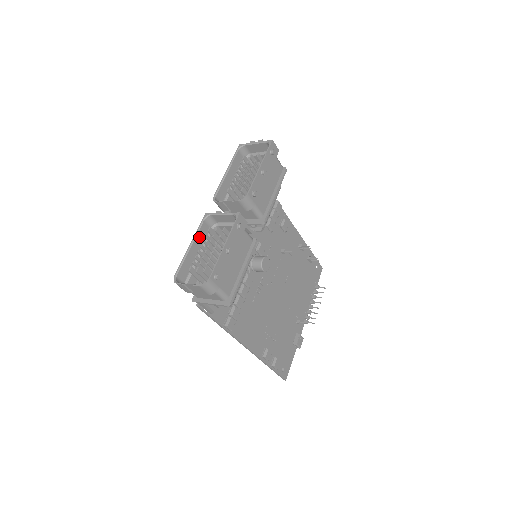
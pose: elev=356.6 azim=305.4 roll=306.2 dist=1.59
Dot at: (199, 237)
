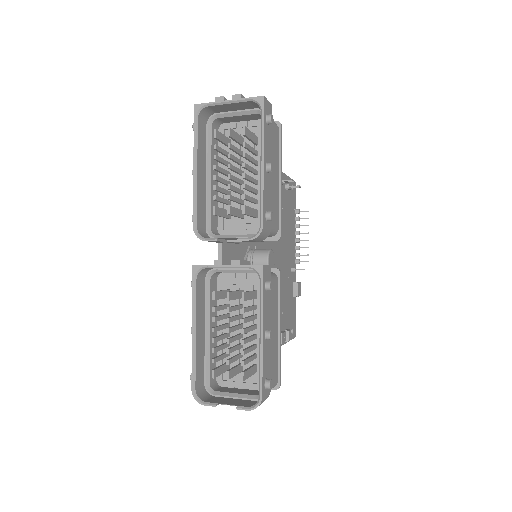
Dot at: (199, 308)
